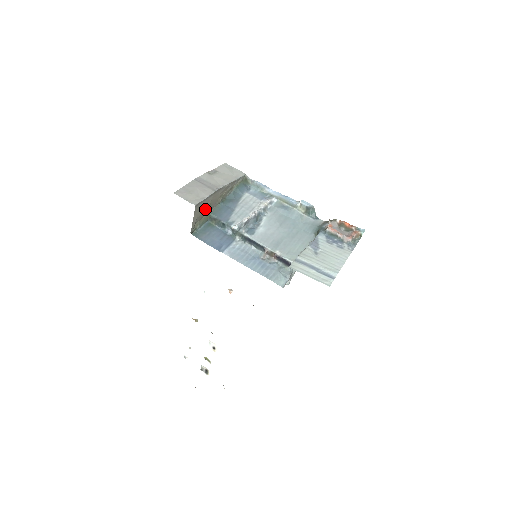
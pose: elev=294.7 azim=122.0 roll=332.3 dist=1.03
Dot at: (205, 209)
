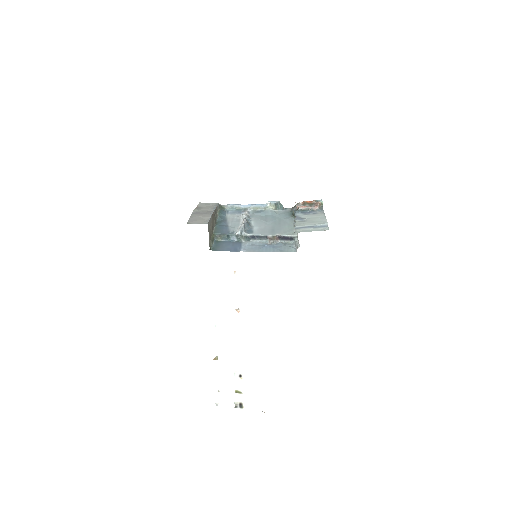
Dot at: (211, 229)
